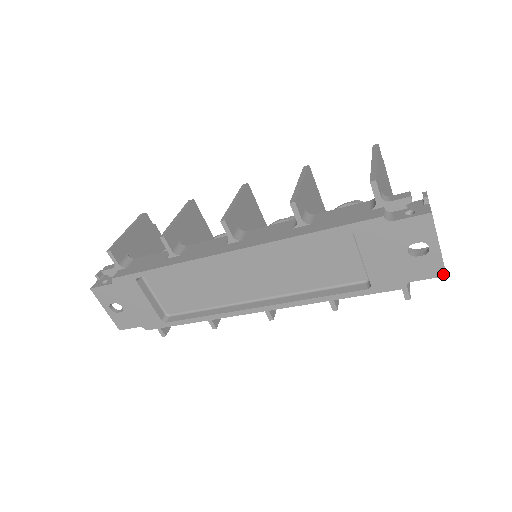
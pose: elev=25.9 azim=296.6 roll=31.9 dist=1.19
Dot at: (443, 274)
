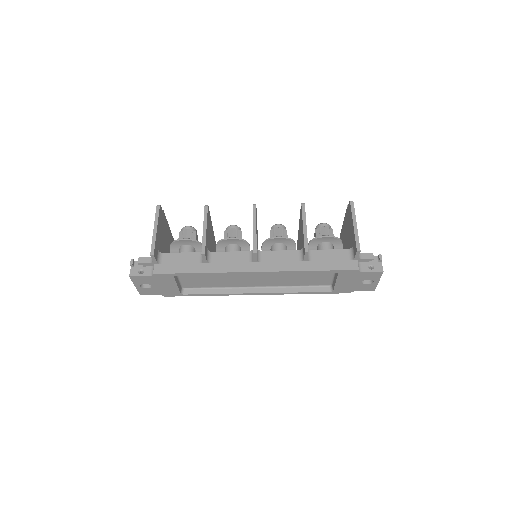
Dot at: (373, 290)
